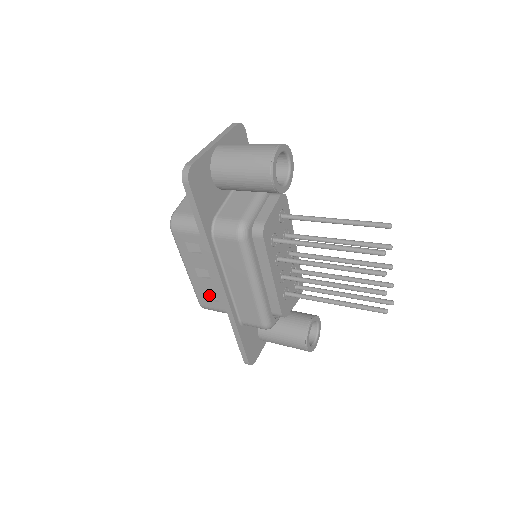
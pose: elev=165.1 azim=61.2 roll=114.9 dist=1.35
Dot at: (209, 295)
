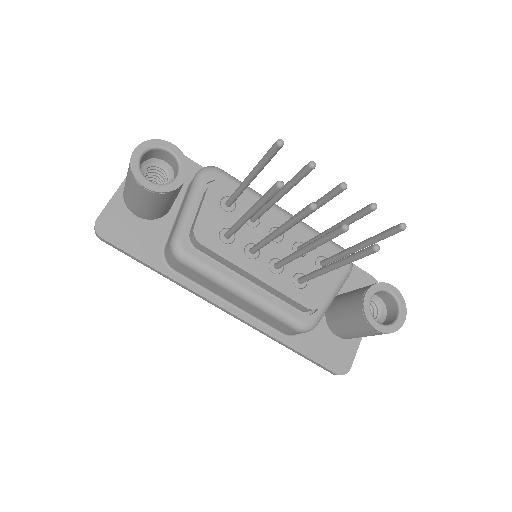
Dot at: occluded
